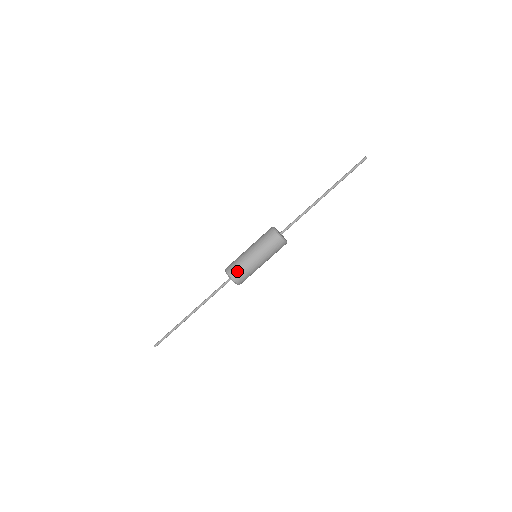
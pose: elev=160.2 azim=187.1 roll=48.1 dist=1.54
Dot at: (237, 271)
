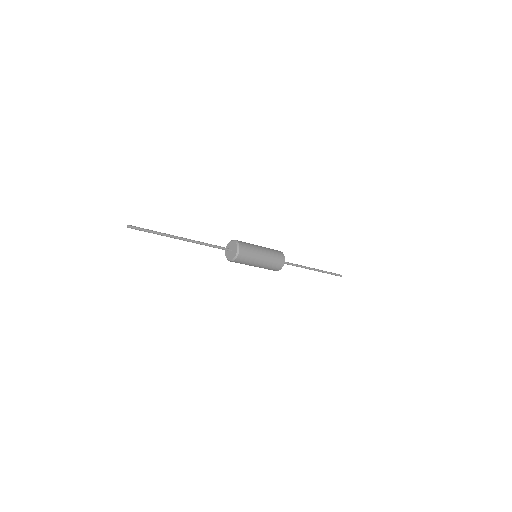
Dot at: (245, 244)
